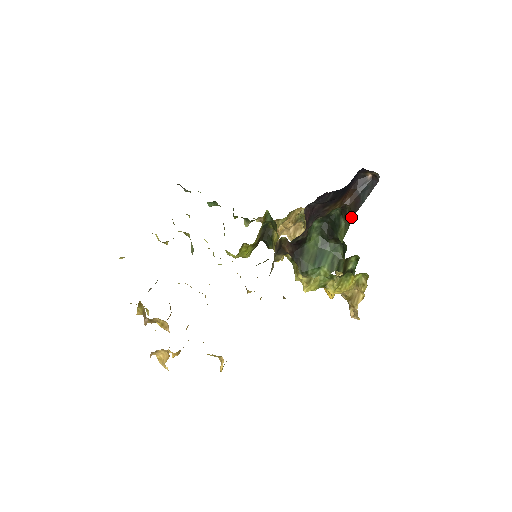
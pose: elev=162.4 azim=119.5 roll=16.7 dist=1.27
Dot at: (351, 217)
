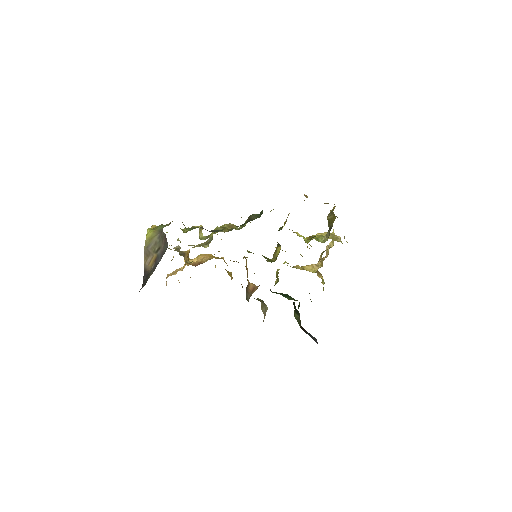
Dot at: (300, 325)
